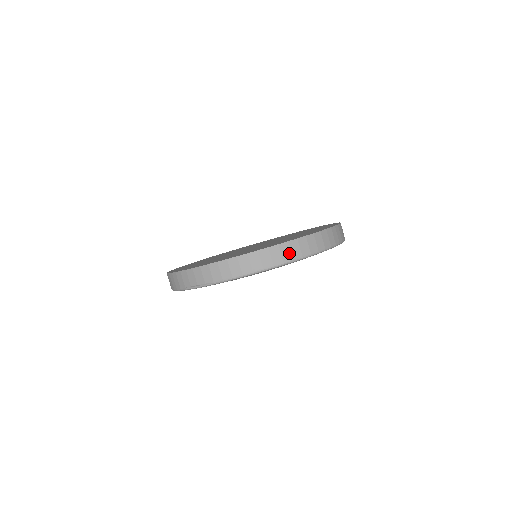
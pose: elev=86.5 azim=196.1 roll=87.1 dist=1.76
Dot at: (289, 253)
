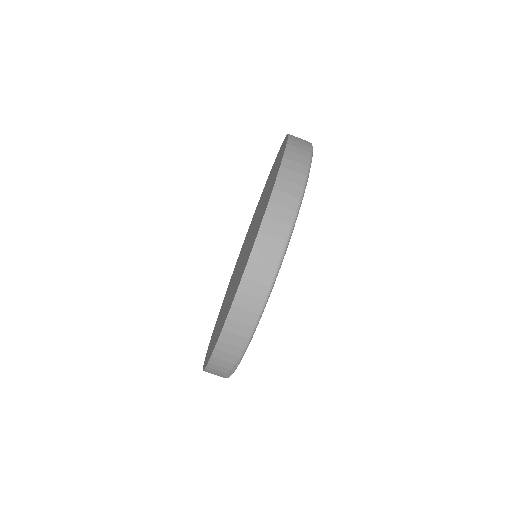
Dot at: (268, 255)
